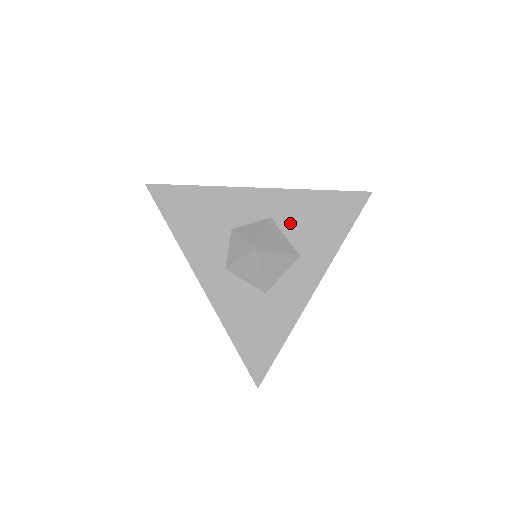
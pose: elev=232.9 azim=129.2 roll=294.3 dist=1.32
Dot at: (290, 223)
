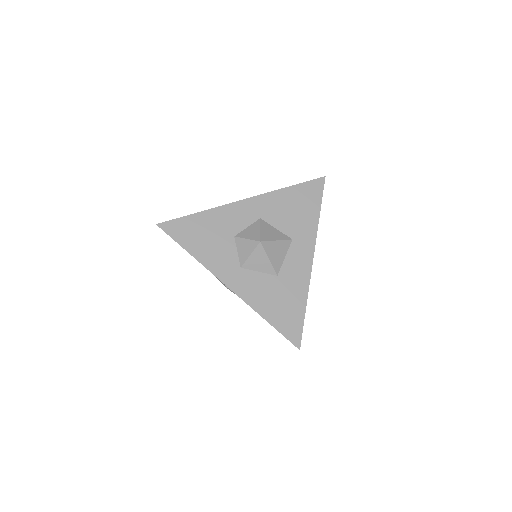
Dot at: (275, 218)
